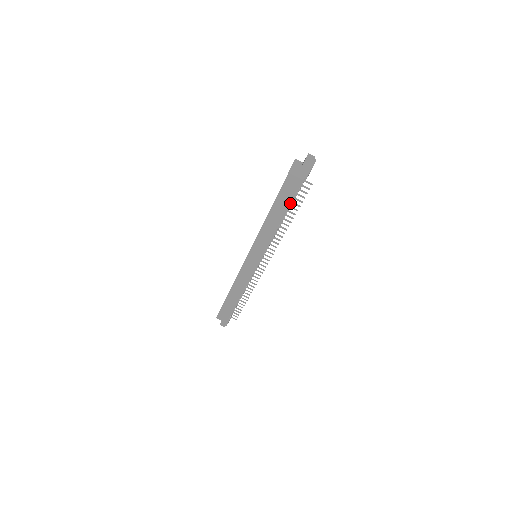
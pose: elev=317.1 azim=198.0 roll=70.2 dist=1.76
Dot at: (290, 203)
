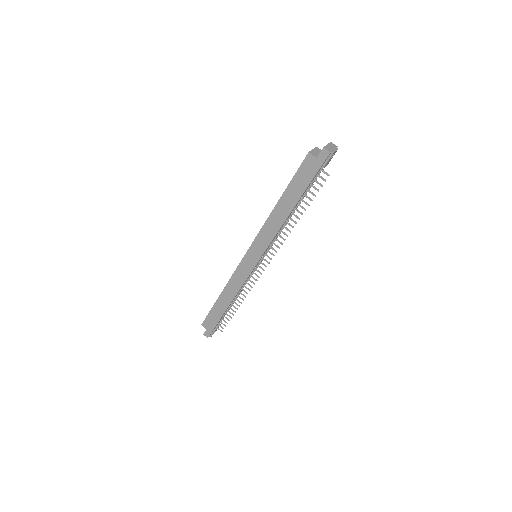
Dot at: (302, 193)
